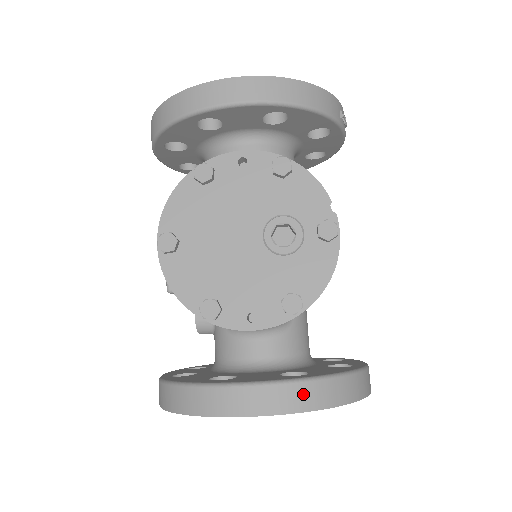
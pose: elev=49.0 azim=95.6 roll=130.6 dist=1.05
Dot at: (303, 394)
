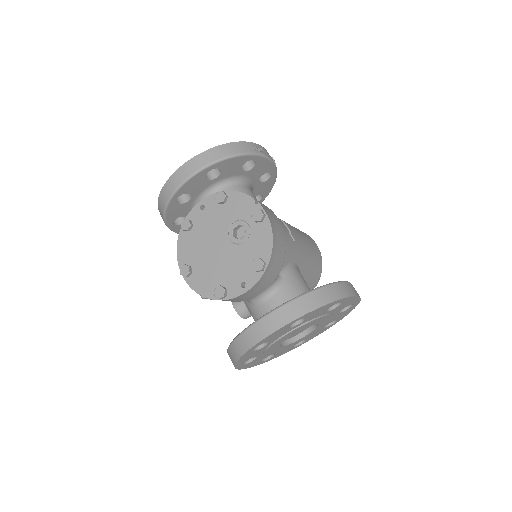
Dot at: (289, 311)
